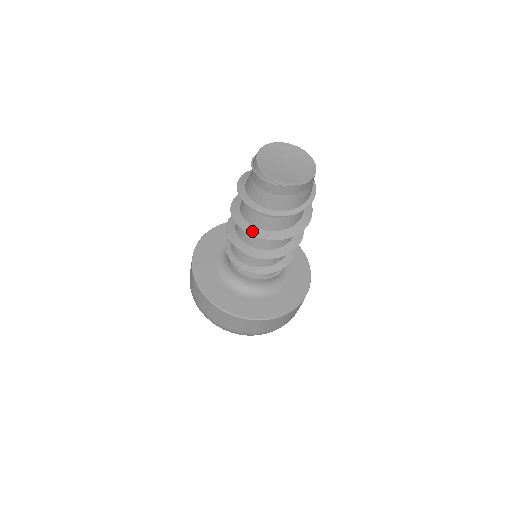
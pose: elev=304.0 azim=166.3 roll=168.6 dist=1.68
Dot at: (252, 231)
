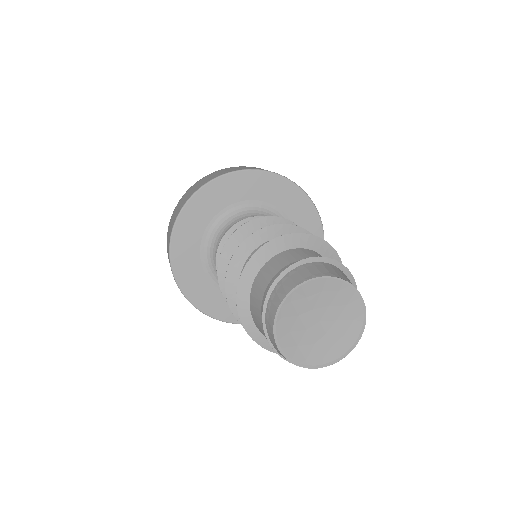
Dot at: occluded
